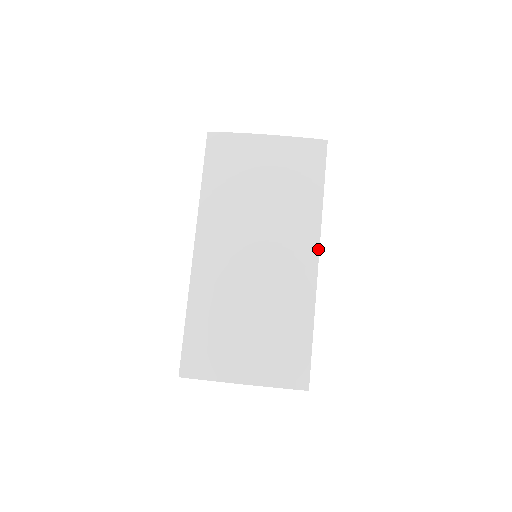
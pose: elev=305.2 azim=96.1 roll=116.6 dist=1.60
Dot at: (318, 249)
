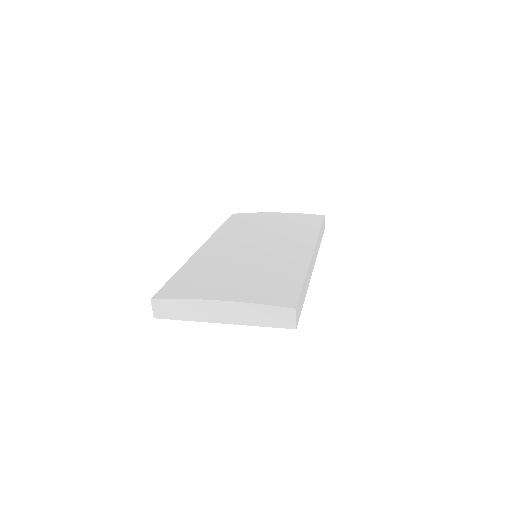
Dot at: (314, 247)
